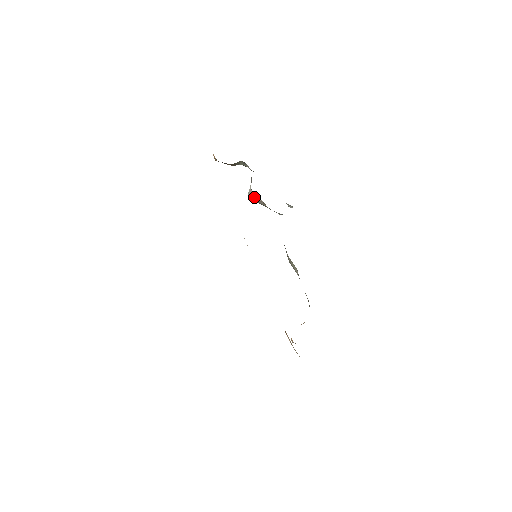
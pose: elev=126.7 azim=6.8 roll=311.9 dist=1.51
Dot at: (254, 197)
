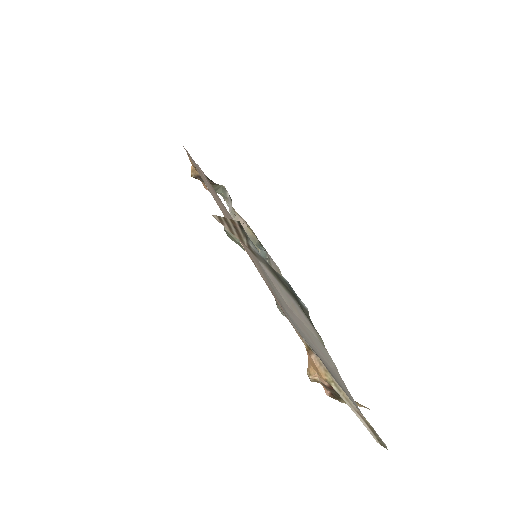
Dot at: occluded
